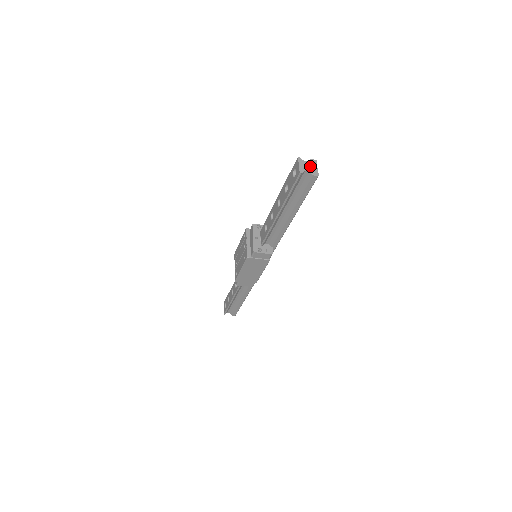
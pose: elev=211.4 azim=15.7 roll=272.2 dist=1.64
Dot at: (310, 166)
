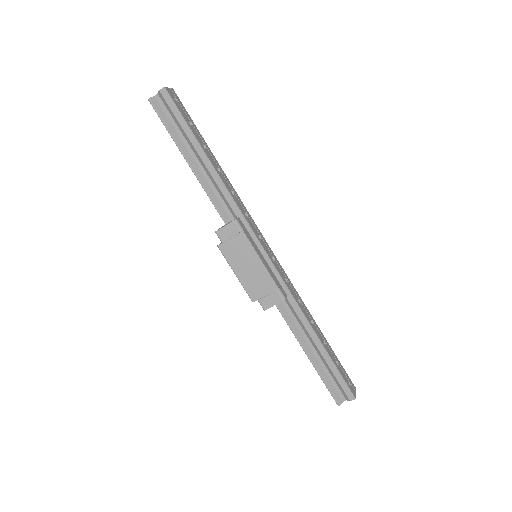
Dot at: occluded
